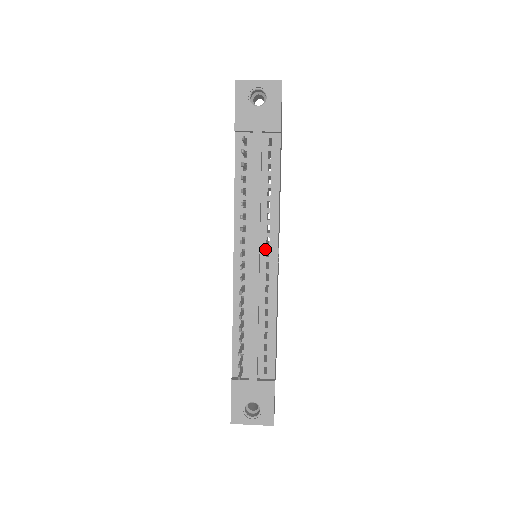
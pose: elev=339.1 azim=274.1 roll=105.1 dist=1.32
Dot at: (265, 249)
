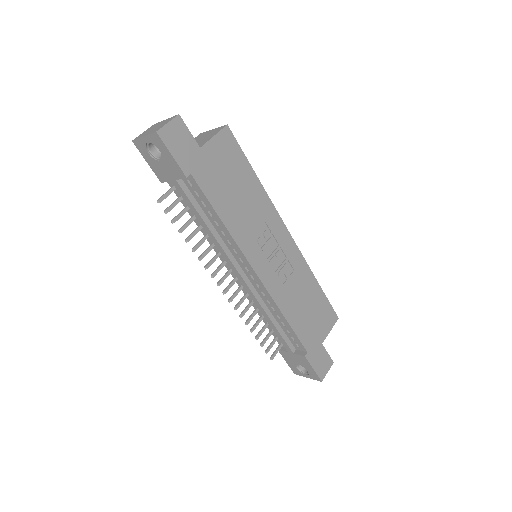
Dot at: (243, 266)
